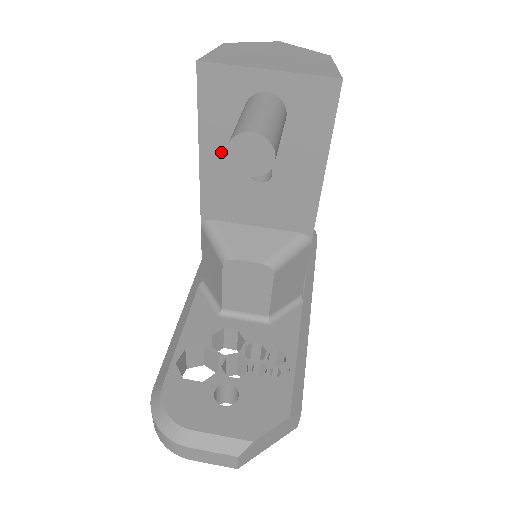
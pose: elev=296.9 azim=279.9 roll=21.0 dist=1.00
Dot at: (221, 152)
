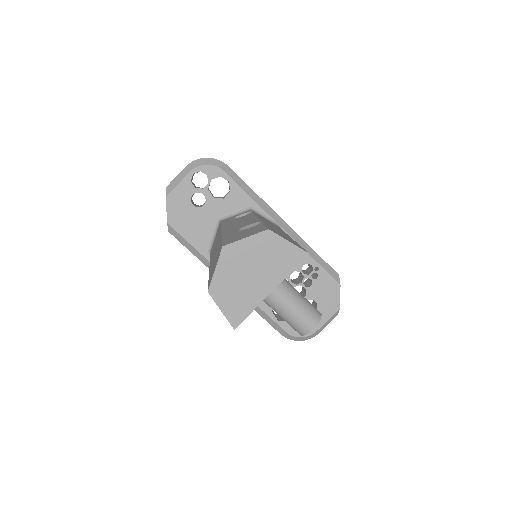
Dot at: occluded
